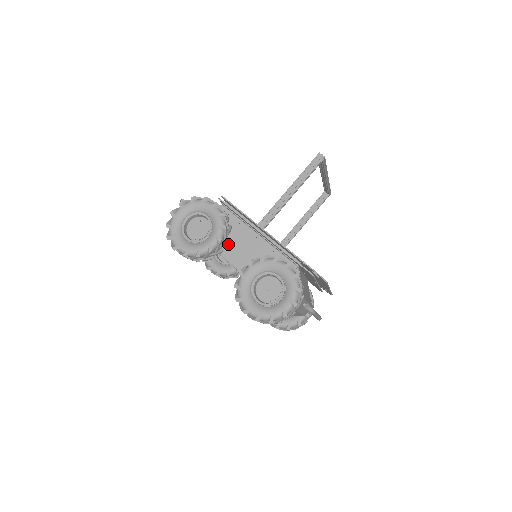
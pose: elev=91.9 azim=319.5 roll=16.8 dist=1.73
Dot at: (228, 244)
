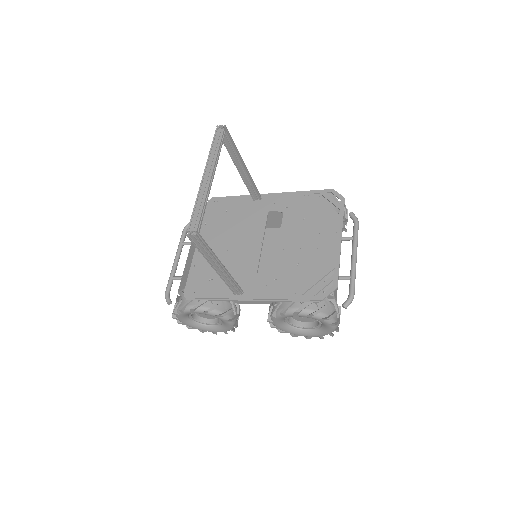
Dot at: occluded
